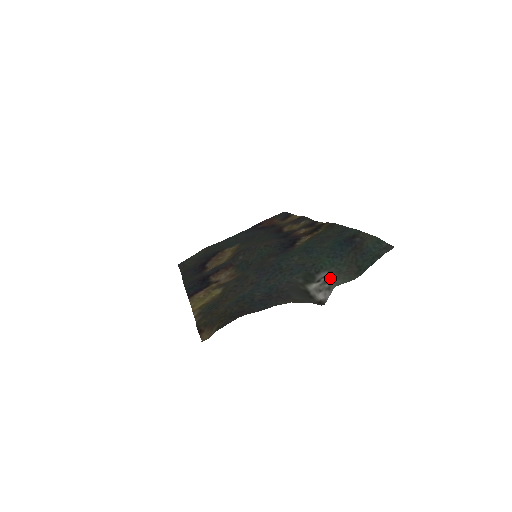
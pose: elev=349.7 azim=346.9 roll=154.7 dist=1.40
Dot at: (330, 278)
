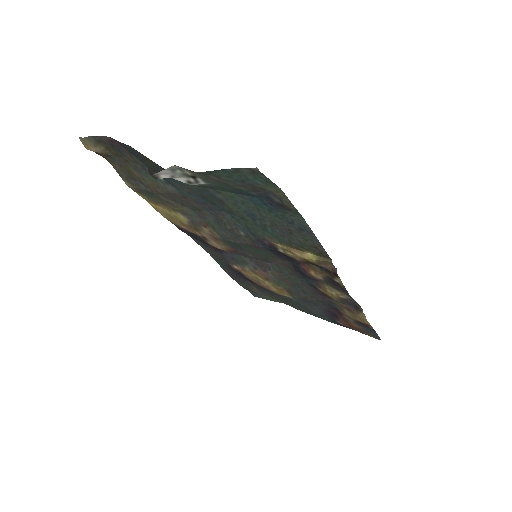
Dot at: (192, 175)
